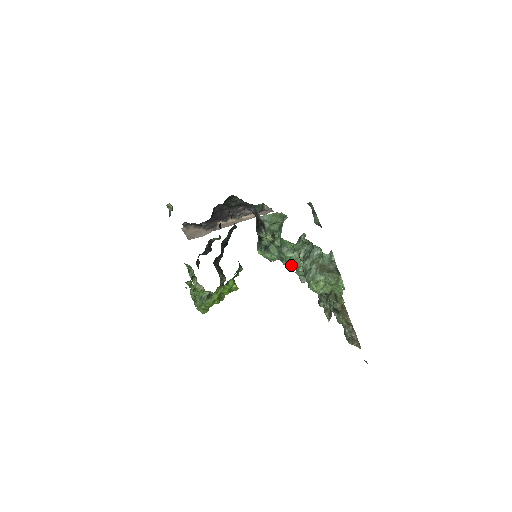
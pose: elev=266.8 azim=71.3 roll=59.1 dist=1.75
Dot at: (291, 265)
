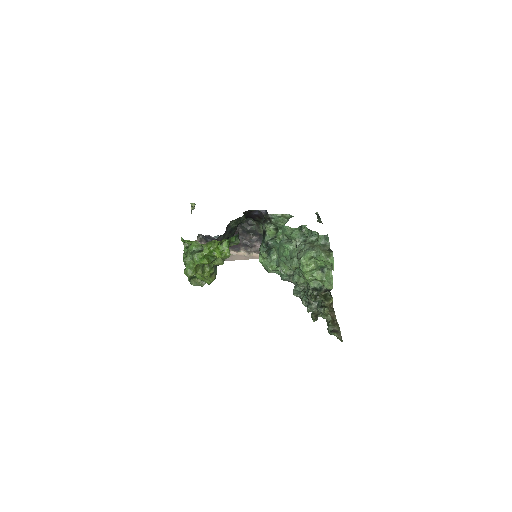
Dot at: (287, 264)
